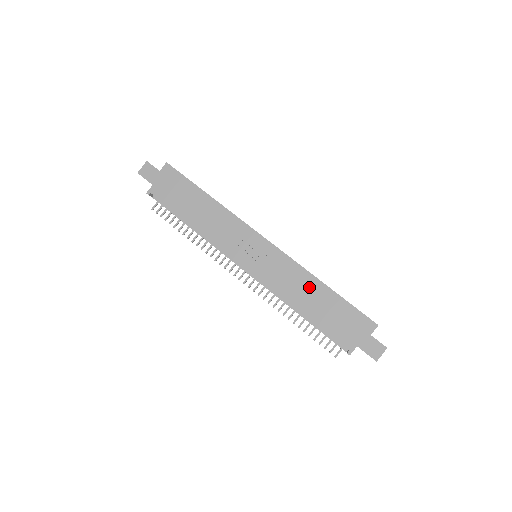
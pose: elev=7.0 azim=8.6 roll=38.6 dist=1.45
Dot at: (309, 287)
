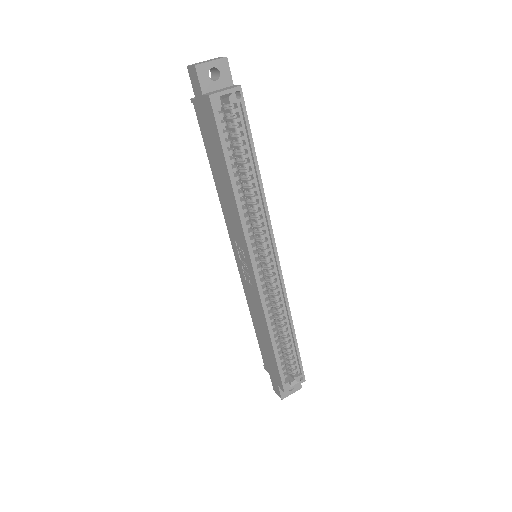
Dot at: (262, 326)
